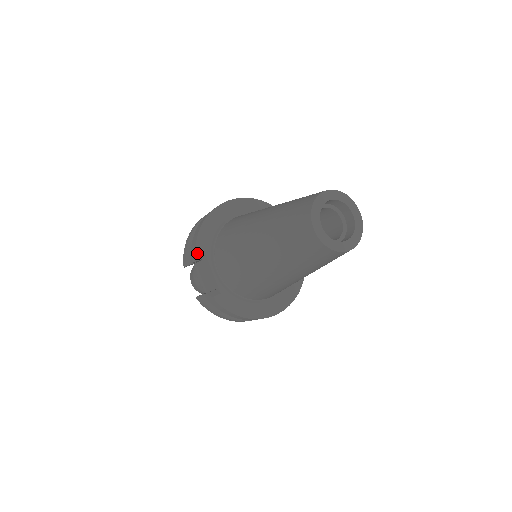
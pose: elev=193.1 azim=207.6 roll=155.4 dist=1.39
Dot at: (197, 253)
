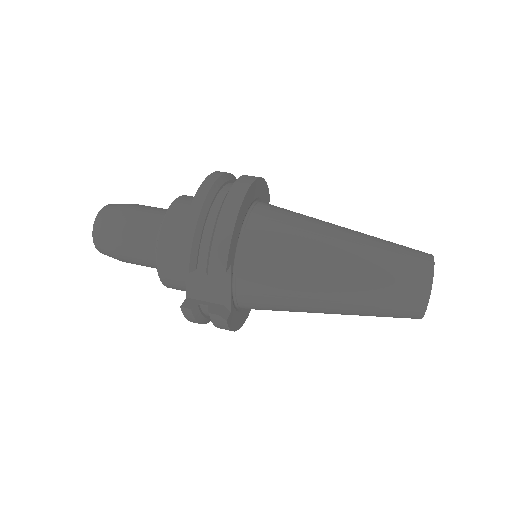
Dot at: (227, 269)
